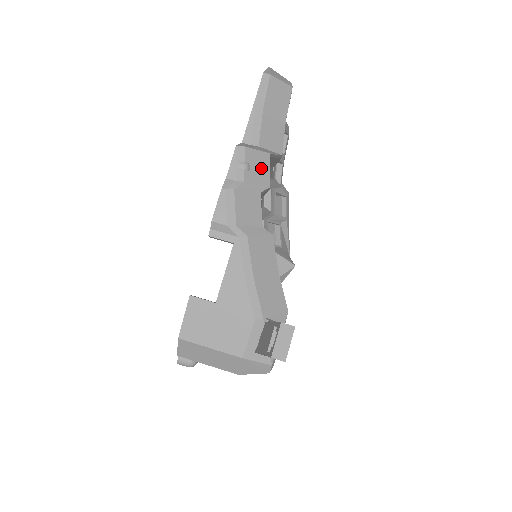
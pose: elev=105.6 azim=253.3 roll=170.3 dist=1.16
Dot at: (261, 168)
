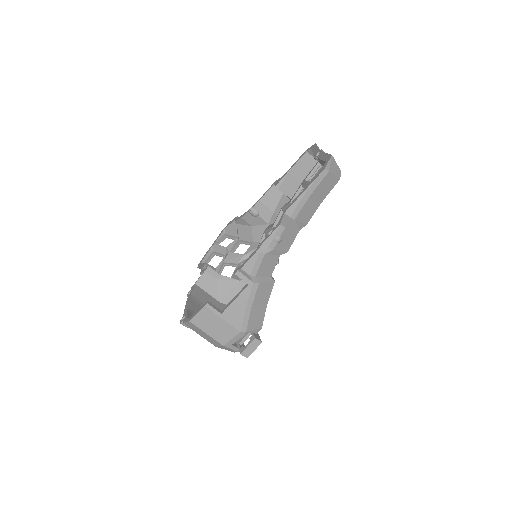
Dot at: (289, 240)
